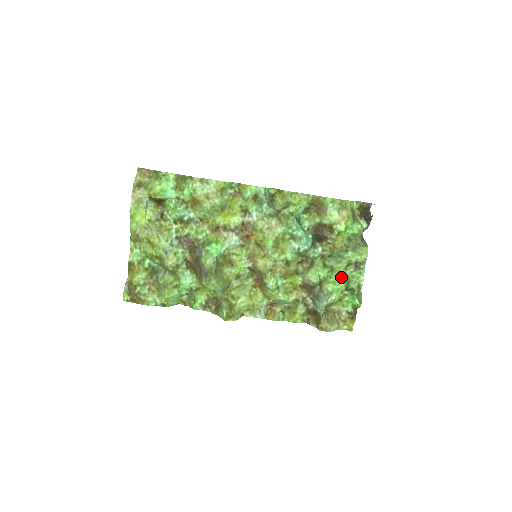
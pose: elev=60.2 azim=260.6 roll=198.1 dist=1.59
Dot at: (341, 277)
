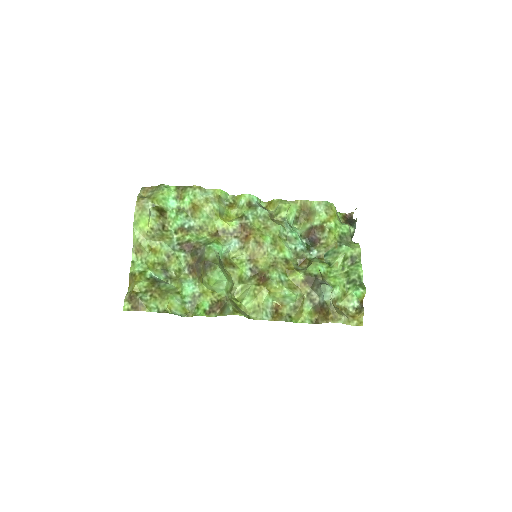
Dot at: (340, 272)
